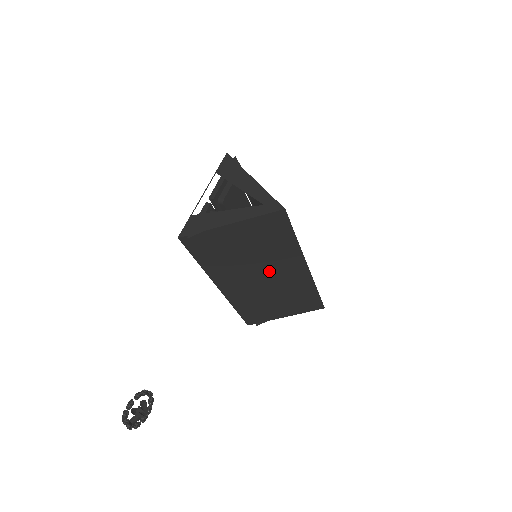
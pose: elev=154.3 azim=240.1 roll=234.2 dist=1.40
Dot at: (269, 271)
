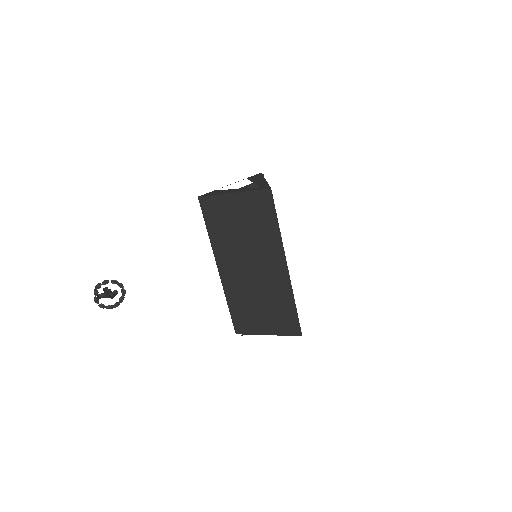
Dot at: (257, 261)
